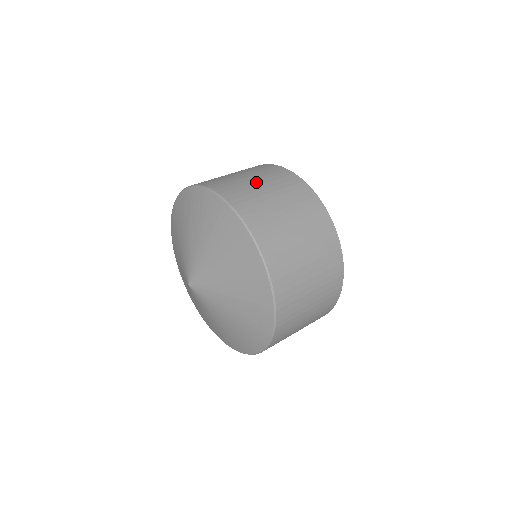
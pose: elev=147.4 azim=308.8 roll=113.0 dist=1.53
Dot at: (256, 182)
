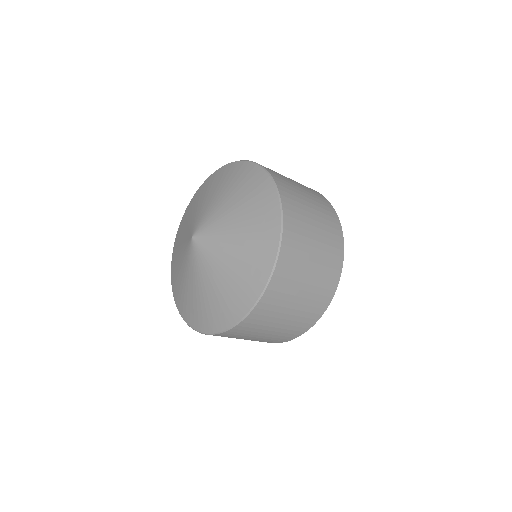
Dot at: occluded
